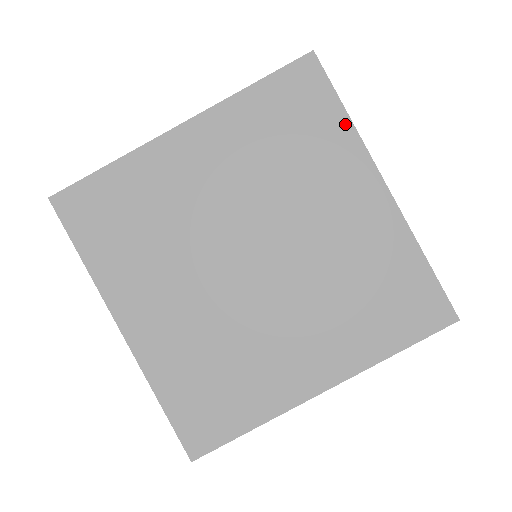
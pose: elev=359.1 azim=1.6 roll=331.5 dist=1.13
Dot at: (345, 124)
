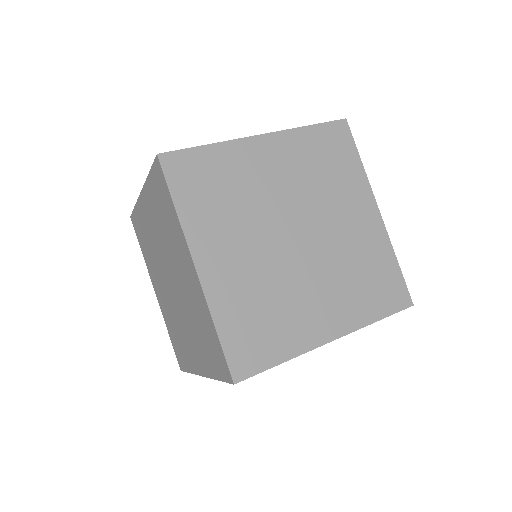
Dot at: (360, 167)
